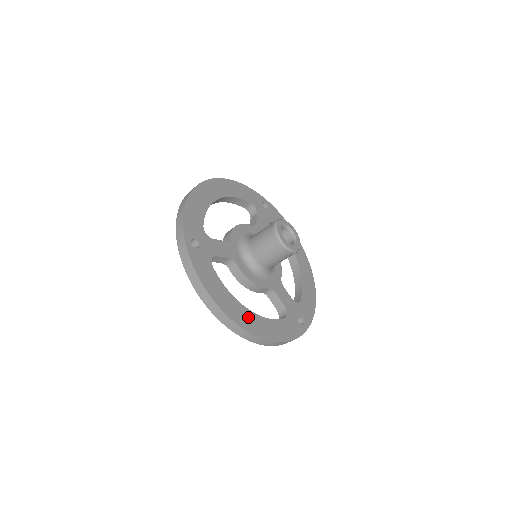
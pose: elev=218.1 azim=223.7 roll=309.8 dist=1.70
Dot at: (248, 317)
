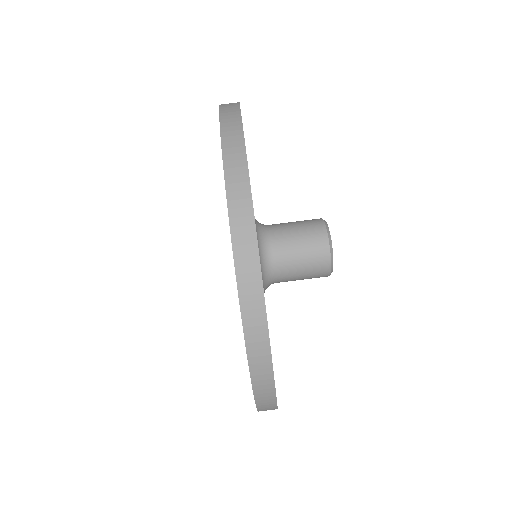
Dot at: occluded
